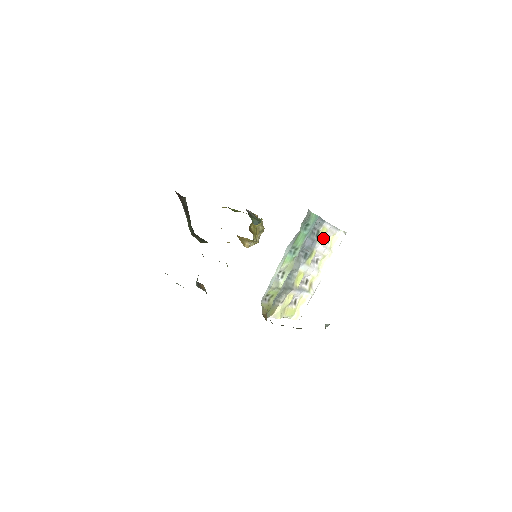
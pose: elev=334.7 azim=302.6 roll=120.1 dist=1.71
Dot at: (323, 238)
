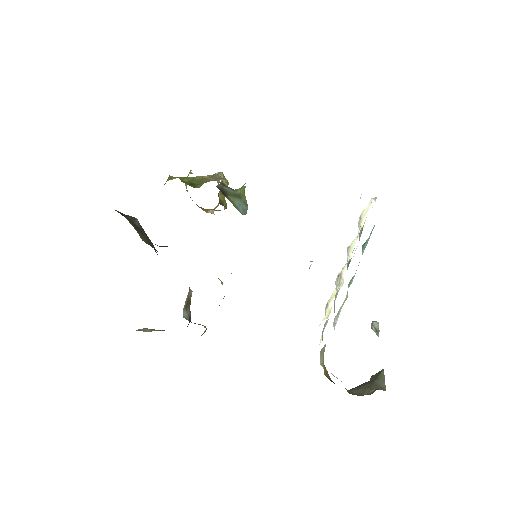
Dot at: (358, 224)
